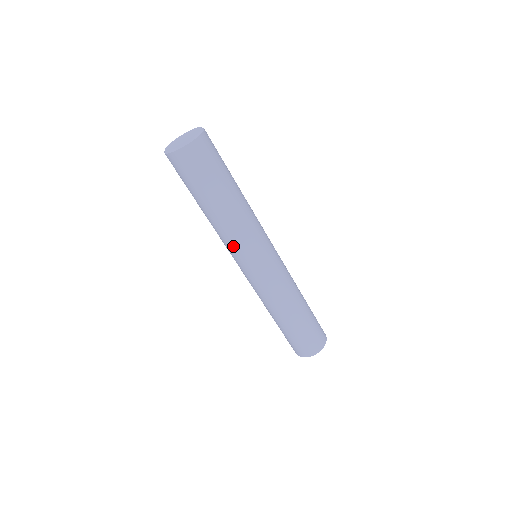
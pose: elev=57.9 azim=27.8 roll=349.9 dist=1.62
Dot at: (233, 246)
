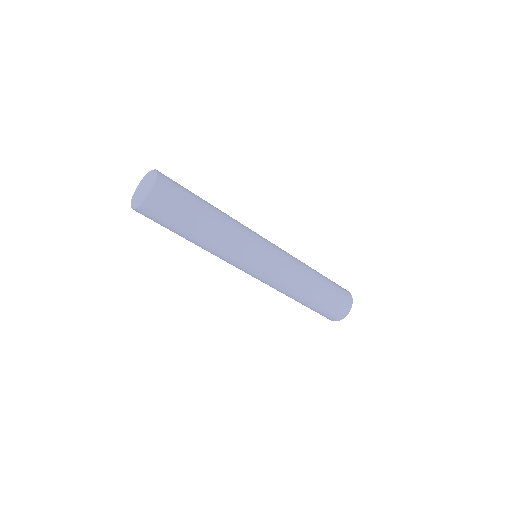
Dot at: (229, 260)
